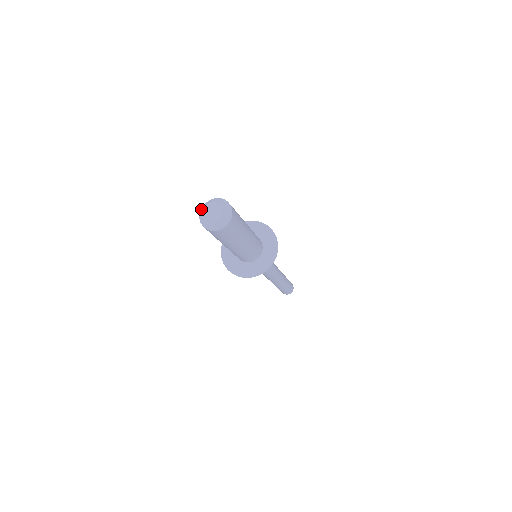
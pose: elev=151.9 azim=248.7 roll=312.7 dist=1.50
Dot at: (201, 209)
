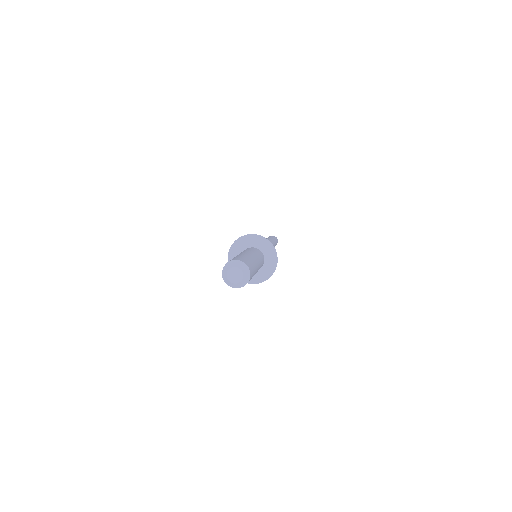
Dot at: (223, 269)
